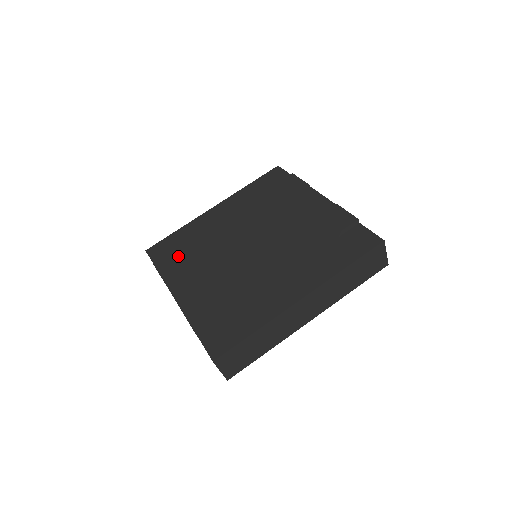
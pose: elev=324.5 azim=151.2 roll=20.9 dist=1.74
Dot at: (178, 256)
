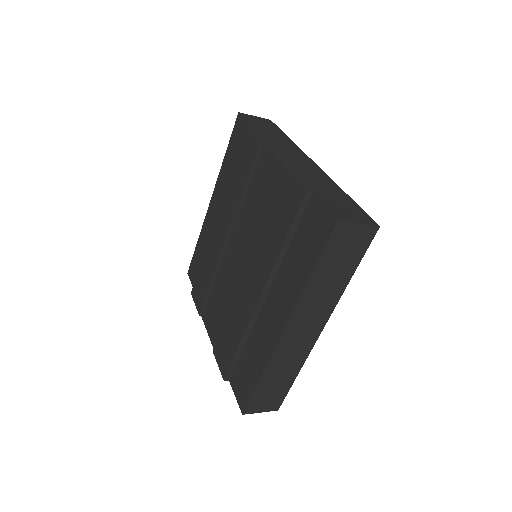
Dot at: (200, 282)
